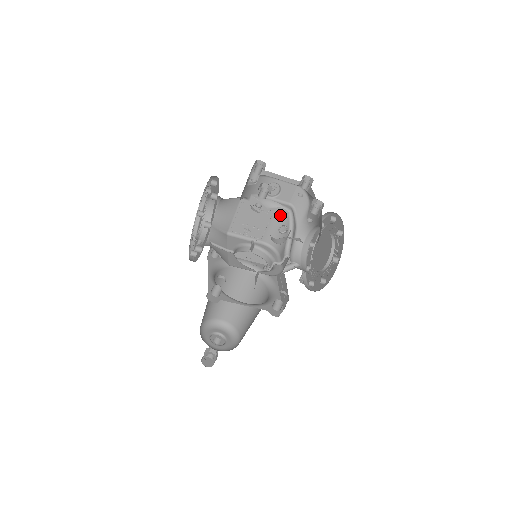
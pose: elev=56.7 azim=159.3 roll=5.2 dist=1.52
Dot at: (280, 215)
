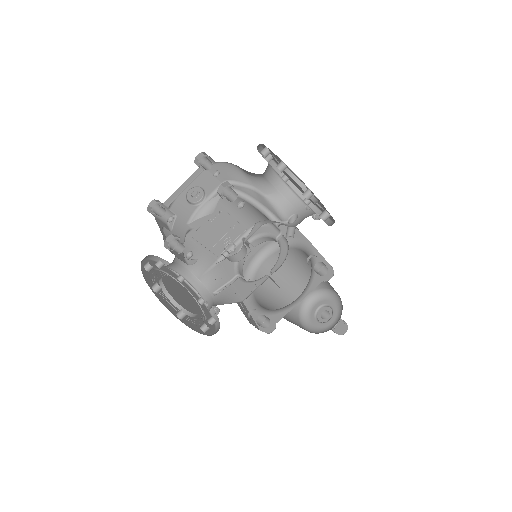
Dot at: (229, 202)
